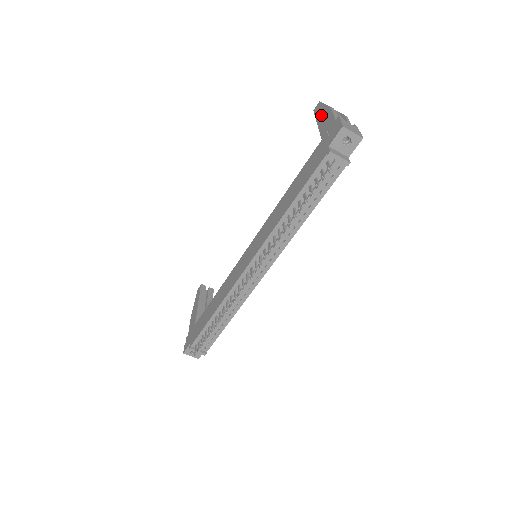
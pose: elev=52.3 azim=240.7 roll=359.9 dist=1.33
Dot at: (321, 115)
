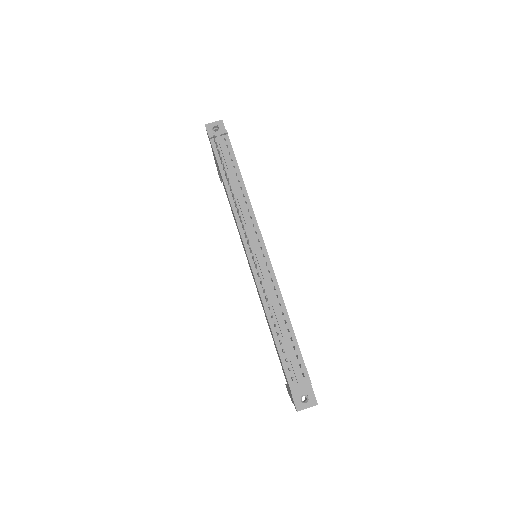
Dot at: (216, 166)
